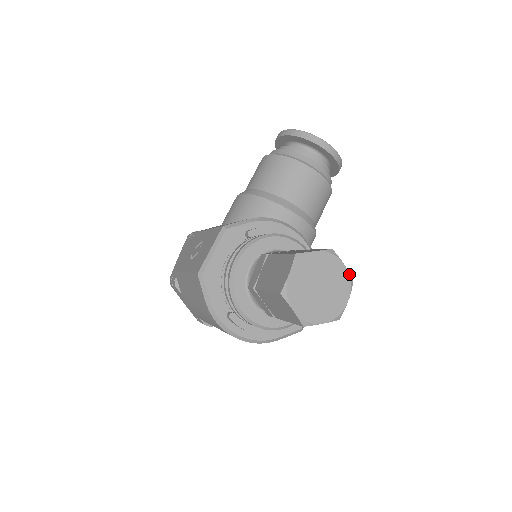
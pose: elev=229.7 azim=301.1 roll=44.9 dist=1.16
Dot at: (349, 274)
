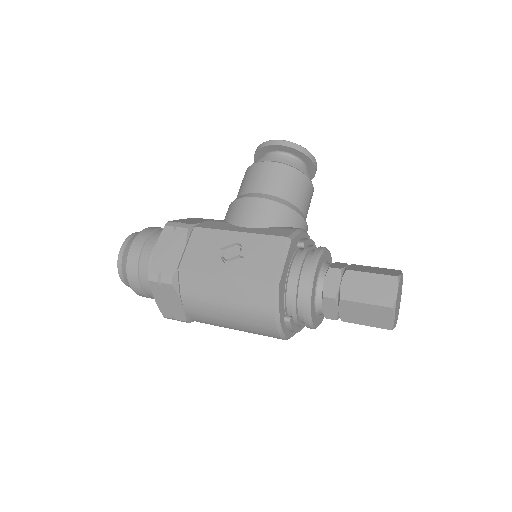
Dot at: occluded
